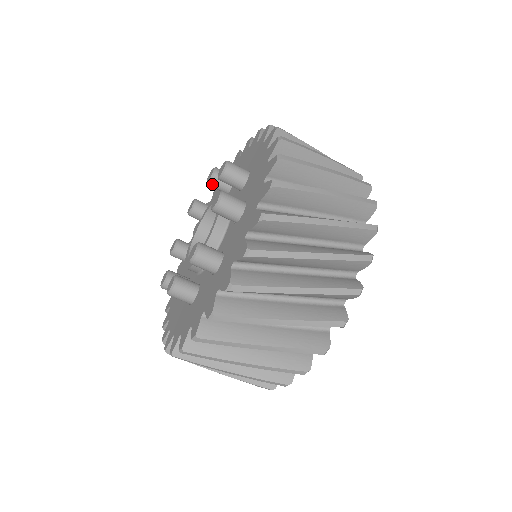
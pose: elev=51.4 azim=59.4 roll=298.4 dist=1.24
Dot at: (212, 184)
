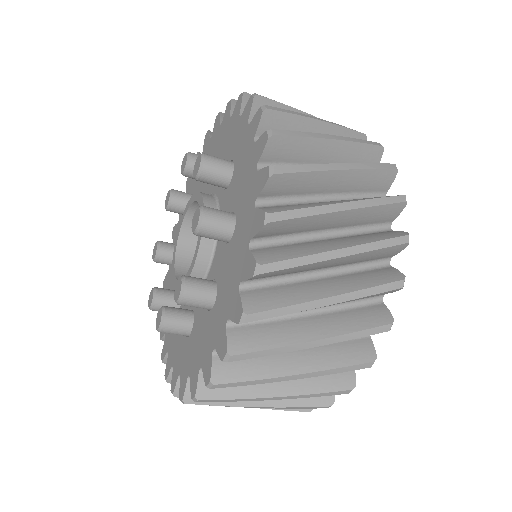
Dot at: (199, 180)
